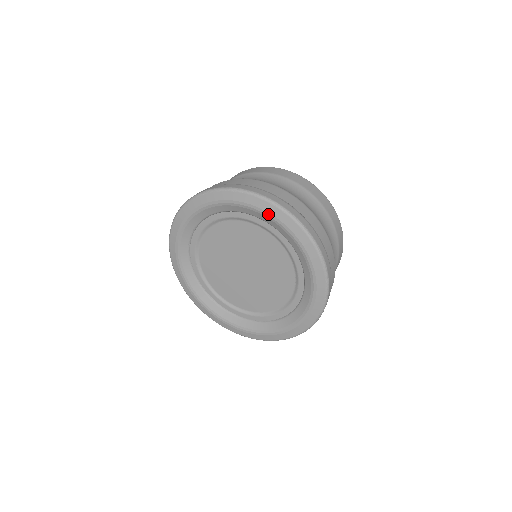
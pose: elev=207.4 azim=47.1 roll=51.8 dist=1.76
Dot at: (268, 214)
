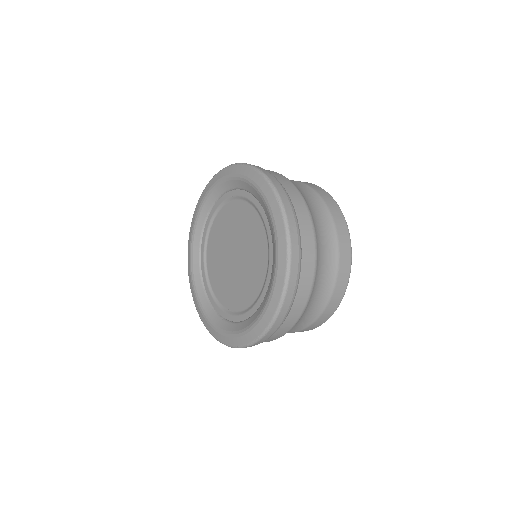
Dot at: (227, 177)
